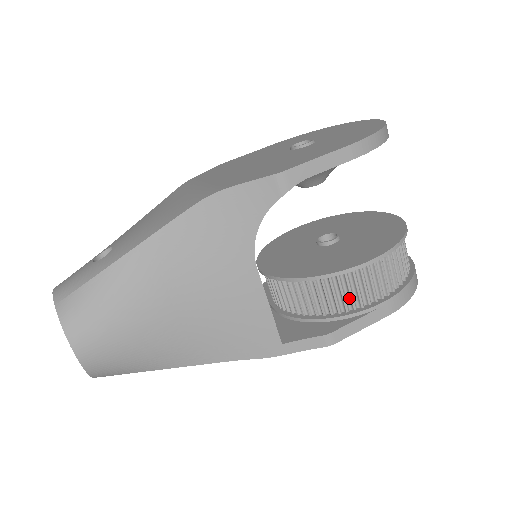
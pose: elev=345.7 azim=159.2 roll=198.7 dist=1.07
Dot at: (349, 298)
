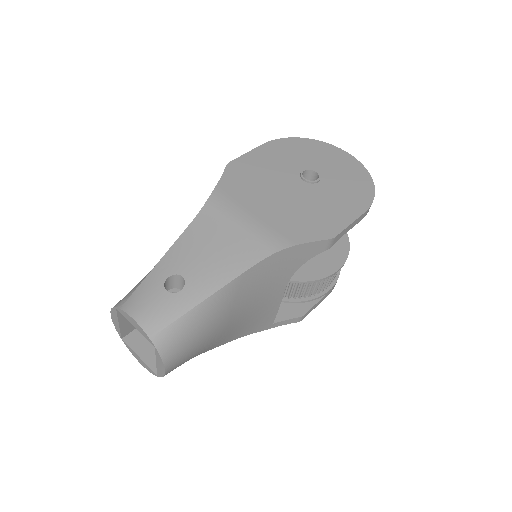
Dot at: (314, 289)
